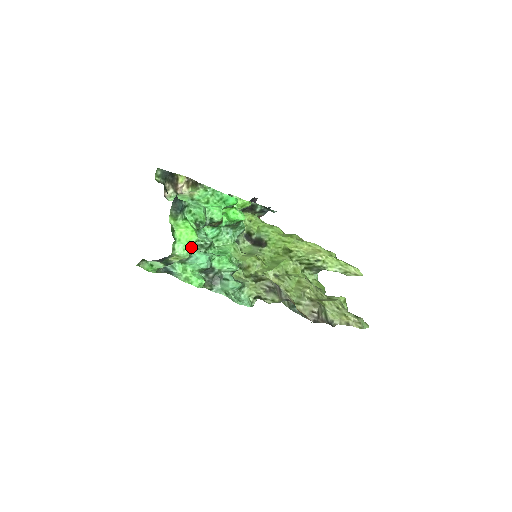
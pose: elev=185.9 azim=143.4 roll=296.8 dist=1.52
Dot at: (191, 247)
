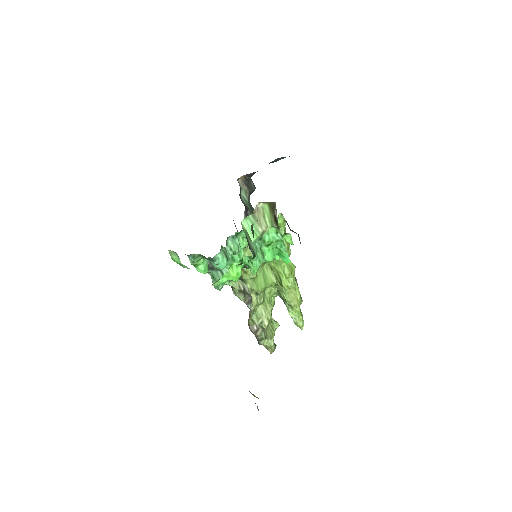
Dot at: occluded
